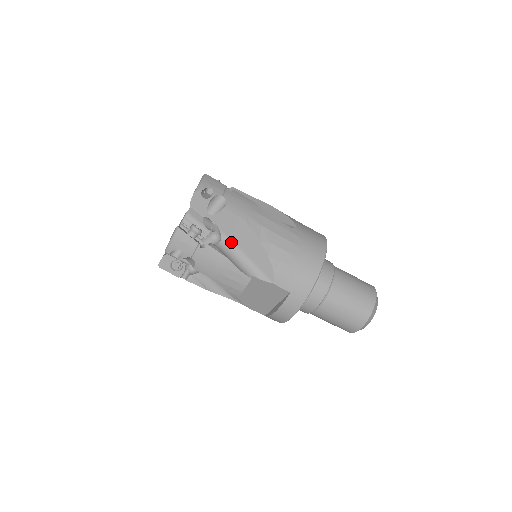
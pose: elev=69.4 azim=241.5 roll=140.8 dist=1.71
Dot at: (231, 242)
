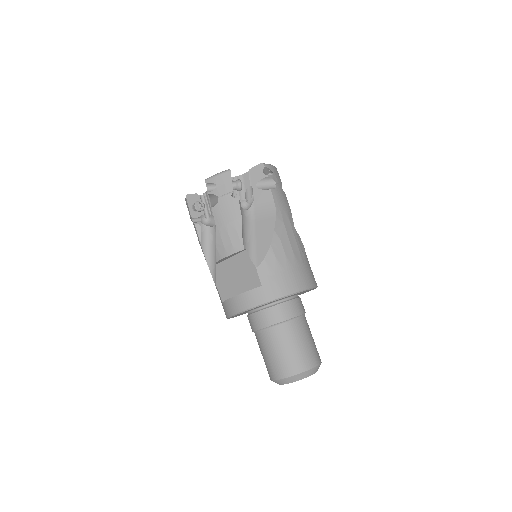
Dot at: (253, 217)
